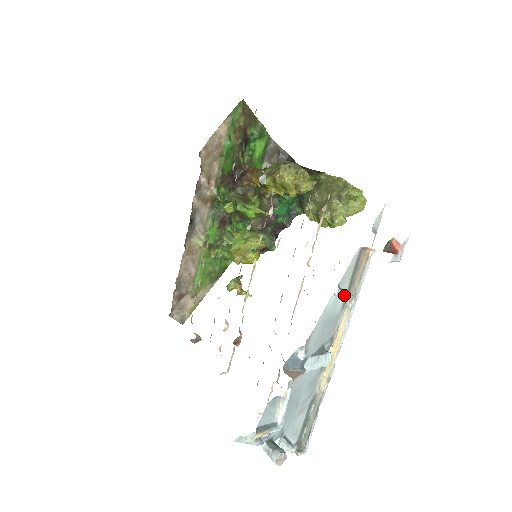
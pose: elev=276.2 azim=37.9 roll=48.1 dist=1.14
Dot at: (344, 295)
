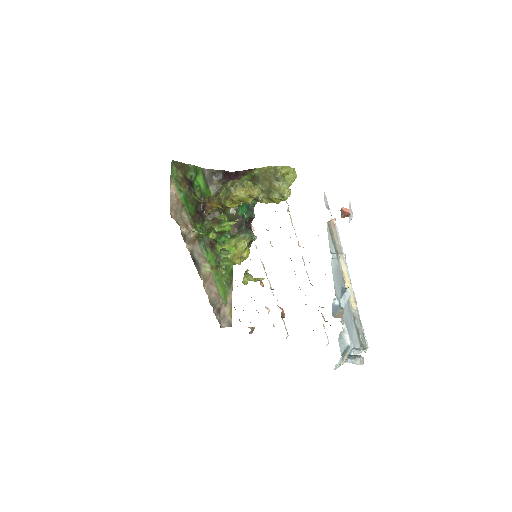
Dot at: occluded
